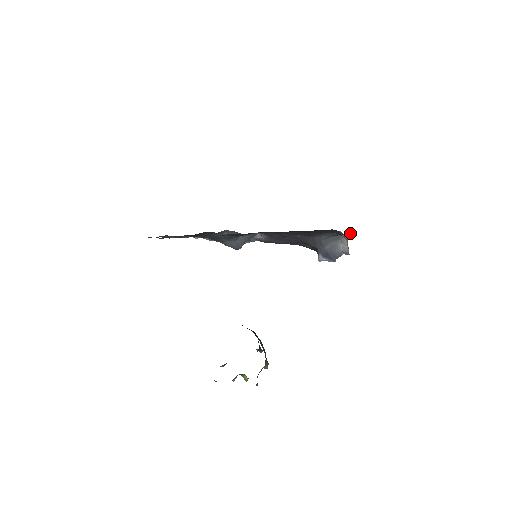
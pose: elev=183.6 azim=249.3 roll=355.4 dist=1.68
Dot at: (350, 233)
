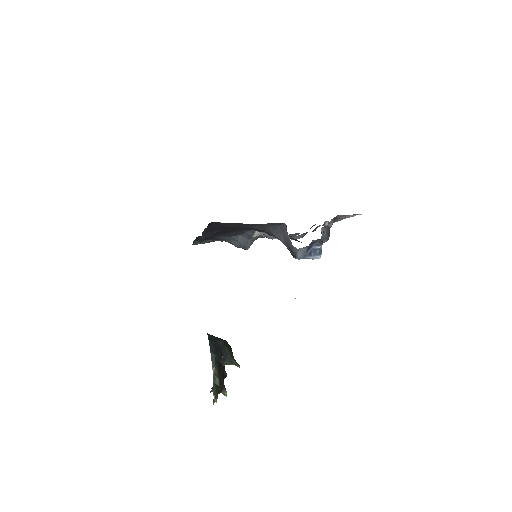
Dot at: occluded
